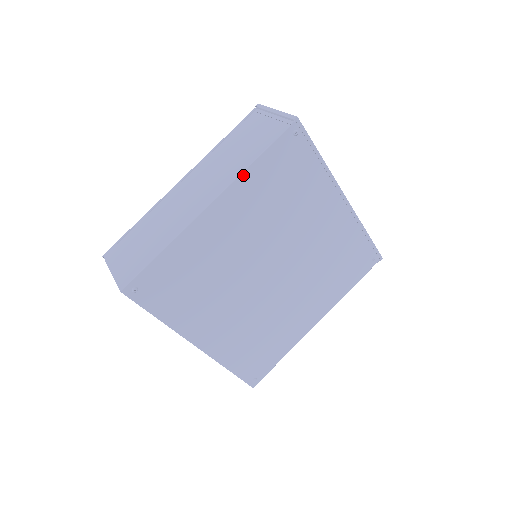
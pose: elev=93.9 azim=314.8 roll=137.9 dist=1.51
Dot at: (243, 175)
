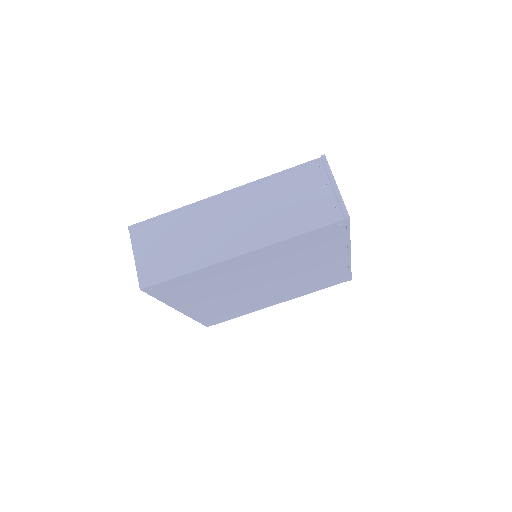
Dot at: (280, 242)
